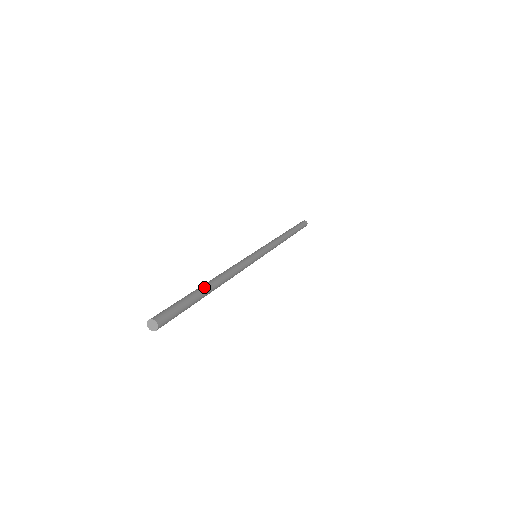
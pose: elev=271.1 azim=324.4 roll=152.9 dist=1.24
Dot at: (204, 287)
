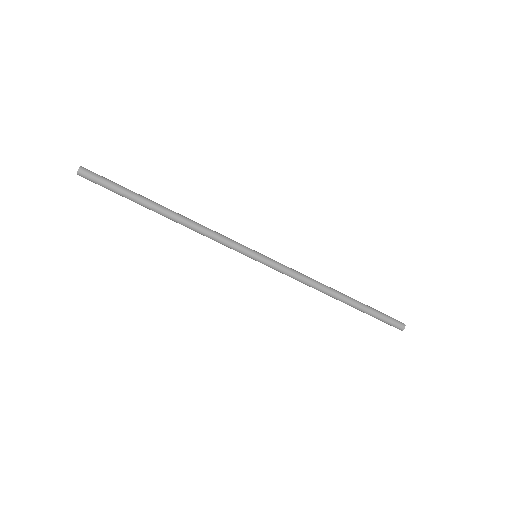
Dot at: (151, 200)
